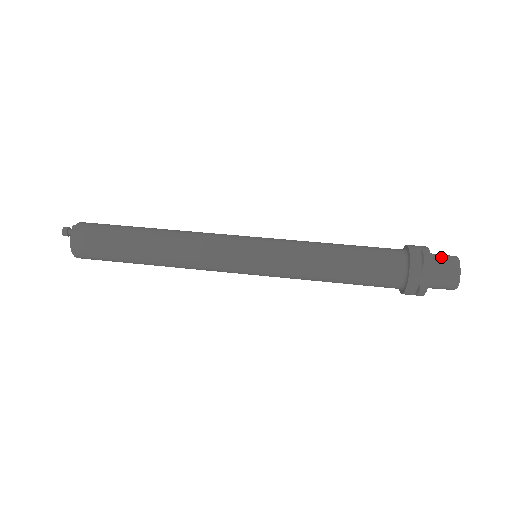
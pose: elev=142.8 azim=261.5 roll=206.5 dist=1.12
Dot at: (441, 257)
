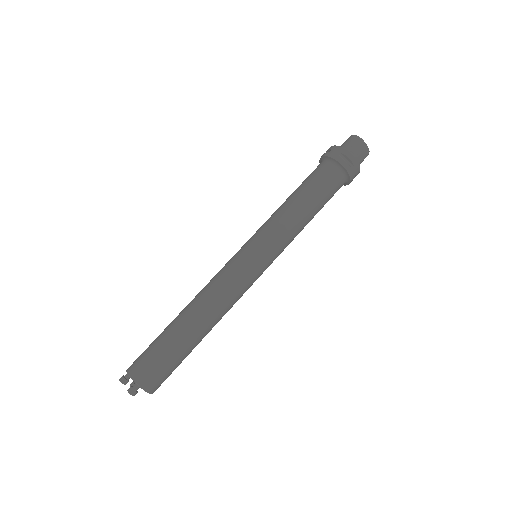
Dot at: (351, 146)
